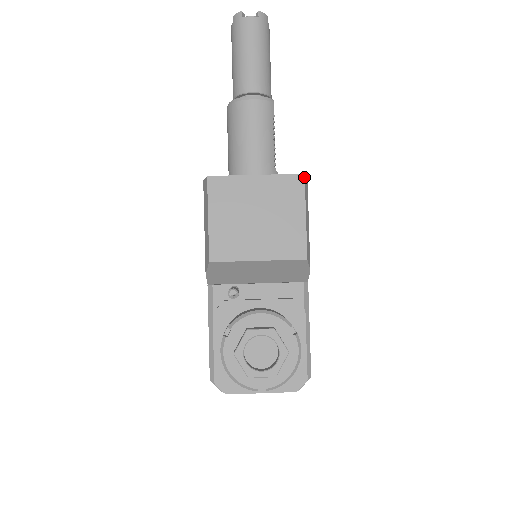
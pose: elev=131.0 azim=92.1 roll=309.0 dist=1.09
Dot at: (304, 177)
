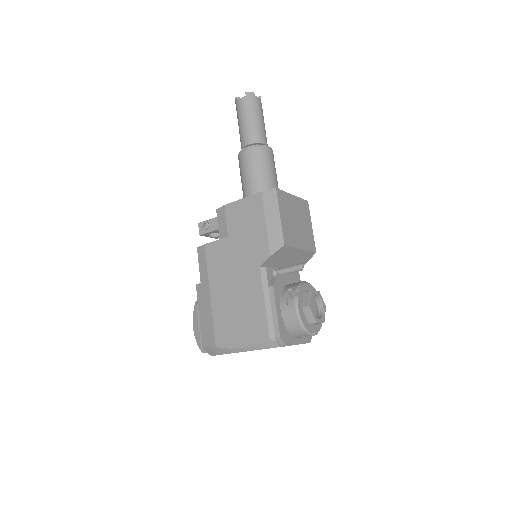
Dot at: occluded
